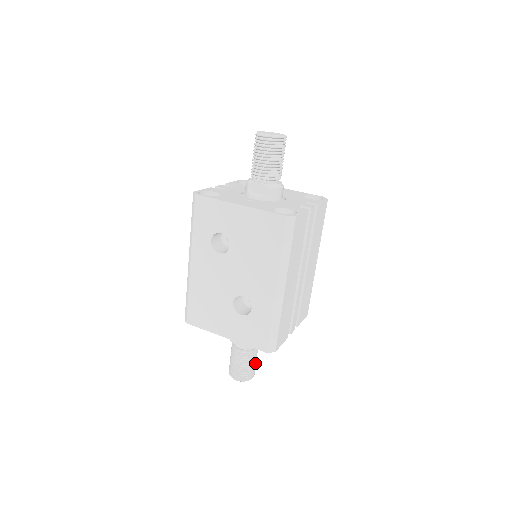
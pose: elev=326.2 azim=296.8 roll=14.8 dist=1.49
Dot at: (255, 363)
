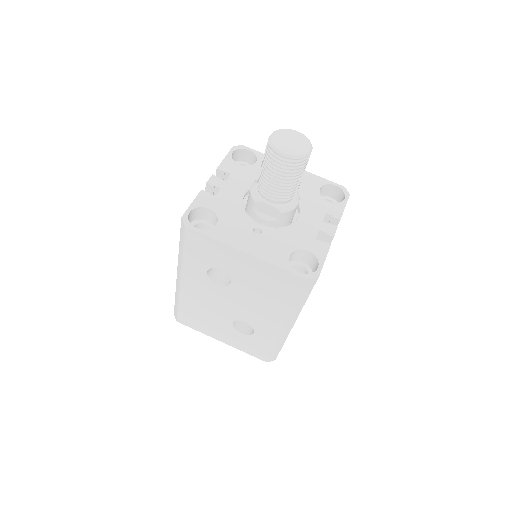
Dot at: occluded
